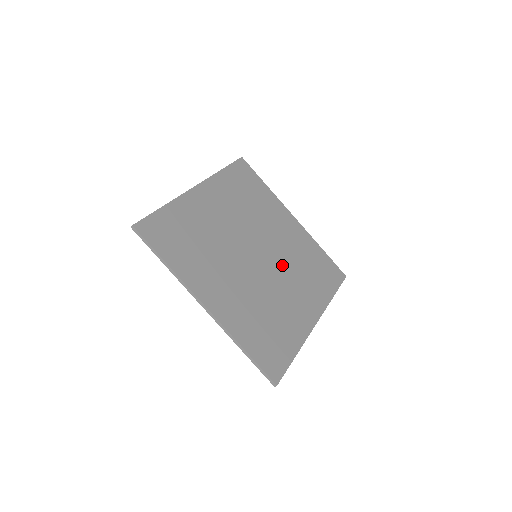
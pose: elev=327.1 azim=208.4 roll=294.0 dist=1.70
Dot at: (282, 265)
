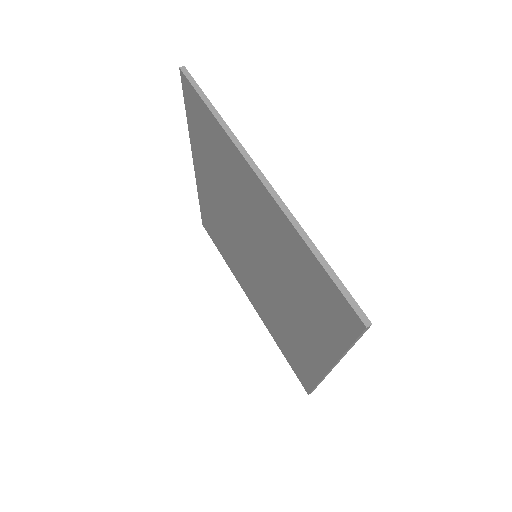
Dot at: occluded
